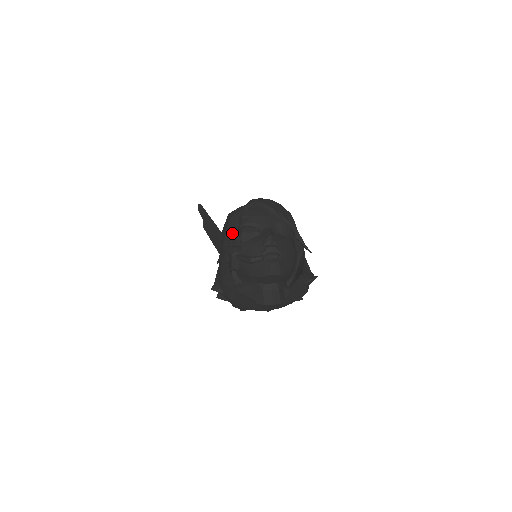
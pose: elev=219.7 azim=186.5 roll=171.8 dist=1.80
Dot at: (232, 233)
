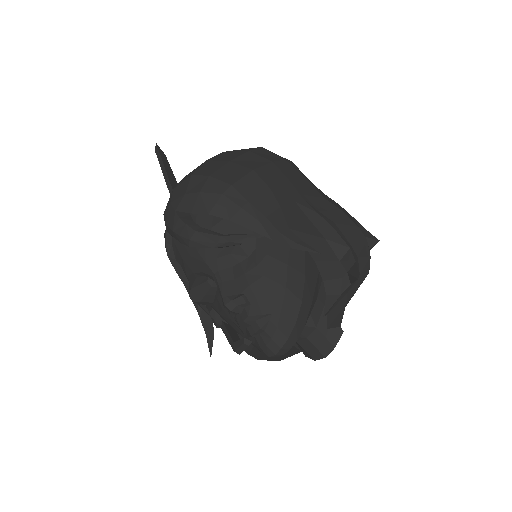
Dot at: occluded
